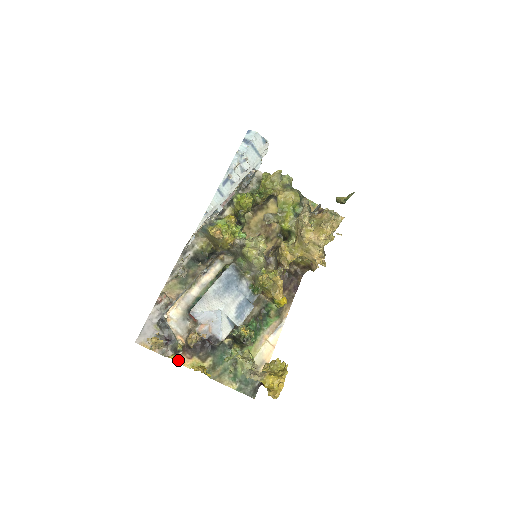
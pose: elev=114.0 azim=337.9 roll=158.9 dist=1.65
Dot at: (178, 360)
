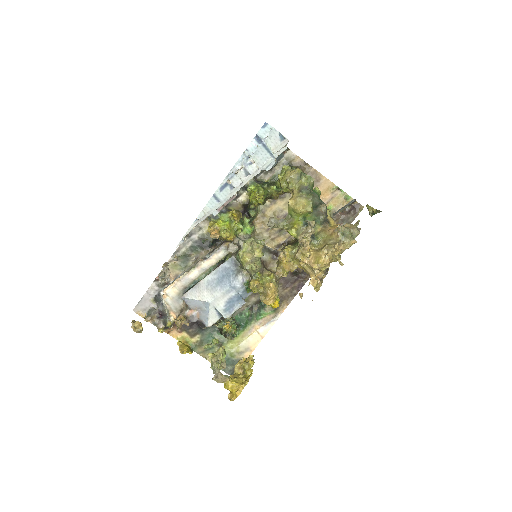
Dot at: (169, 332)
